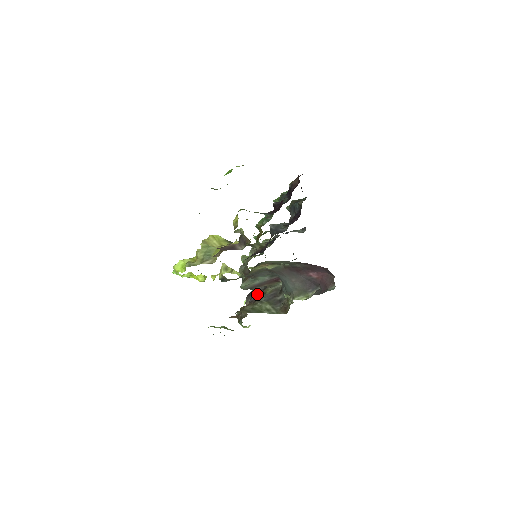
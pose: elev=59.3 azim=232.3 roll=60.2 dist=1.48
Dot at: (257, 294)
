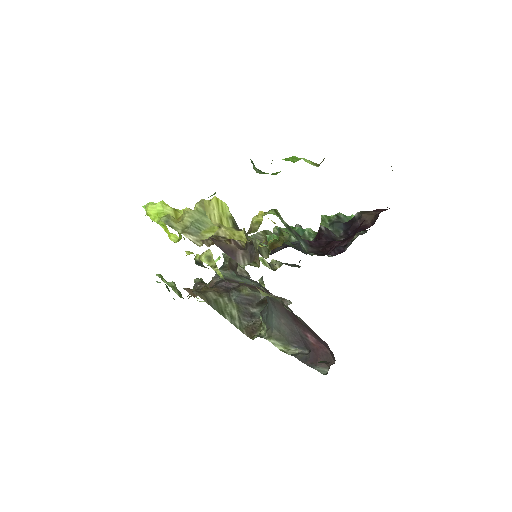
Dot at: occluded
